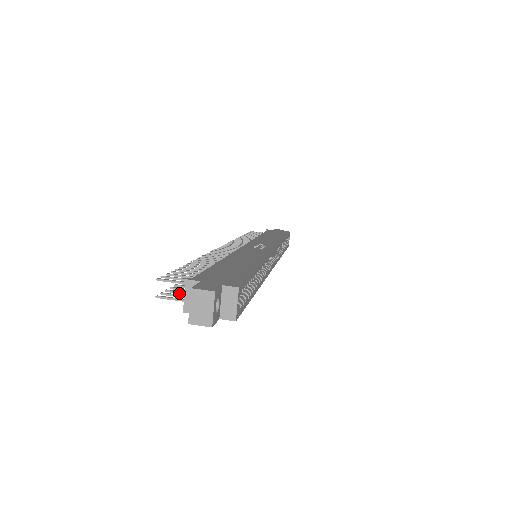
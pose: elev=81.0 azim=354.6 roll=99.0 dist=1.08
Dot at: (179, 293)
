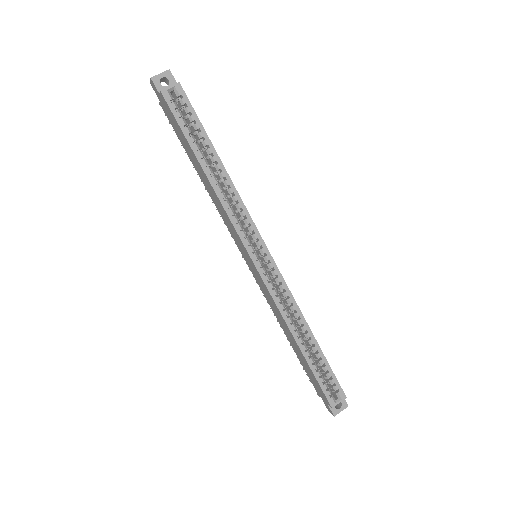
Dot at: occluded
